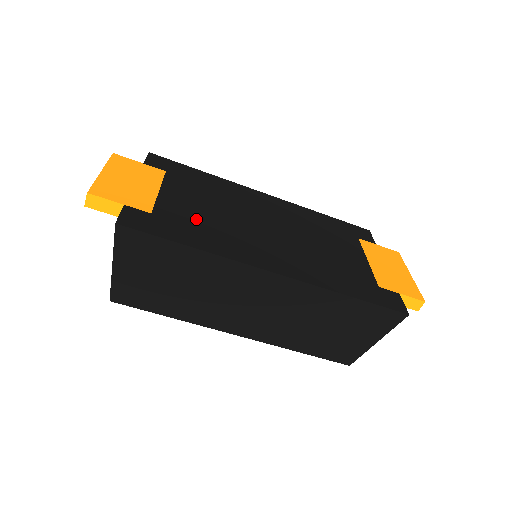
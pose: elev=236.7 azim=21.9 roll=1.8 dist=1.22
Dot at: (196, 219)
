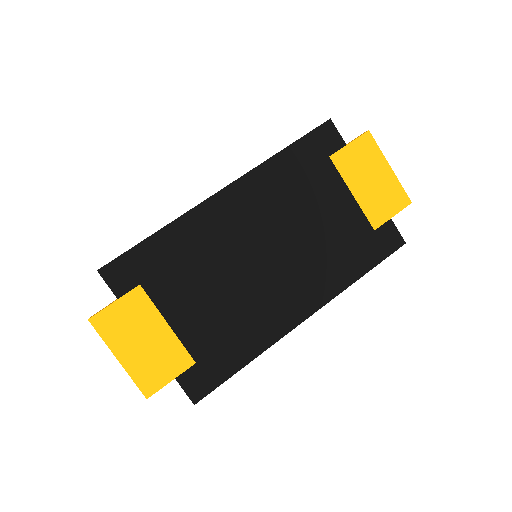
Dot at: (221, 326)
